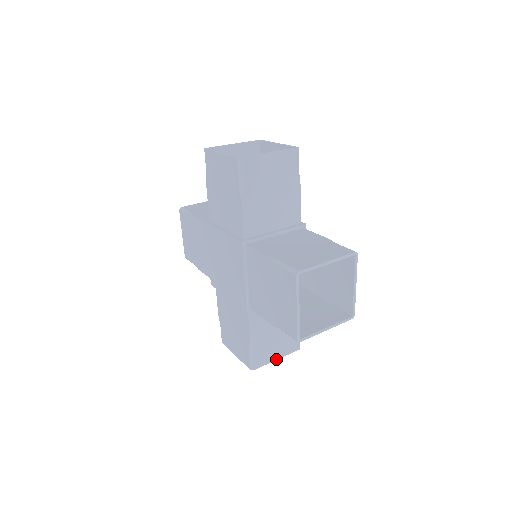
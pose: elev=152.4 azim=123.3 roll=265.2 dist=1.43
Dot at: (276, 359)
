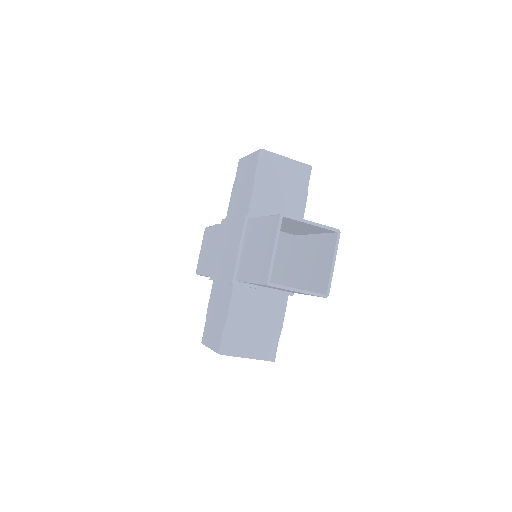
Dot at: (310, 222)
